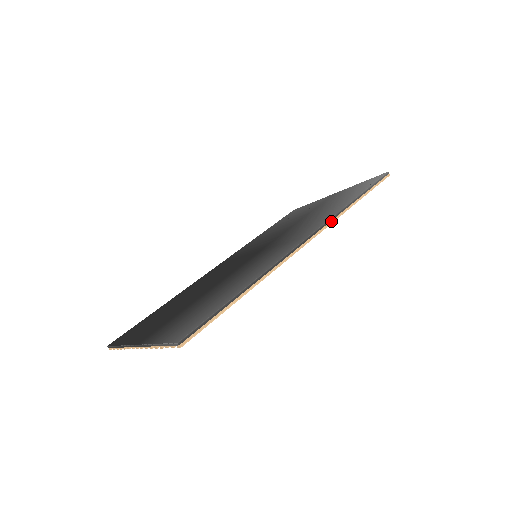
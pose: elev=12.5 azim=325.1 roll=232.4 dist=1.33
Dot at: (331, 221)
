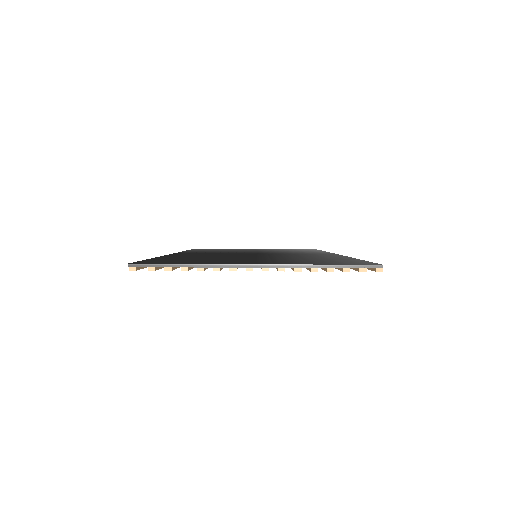
Dot at: occluded
